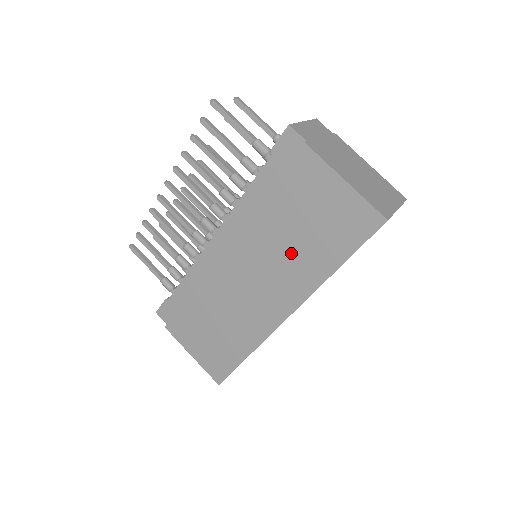
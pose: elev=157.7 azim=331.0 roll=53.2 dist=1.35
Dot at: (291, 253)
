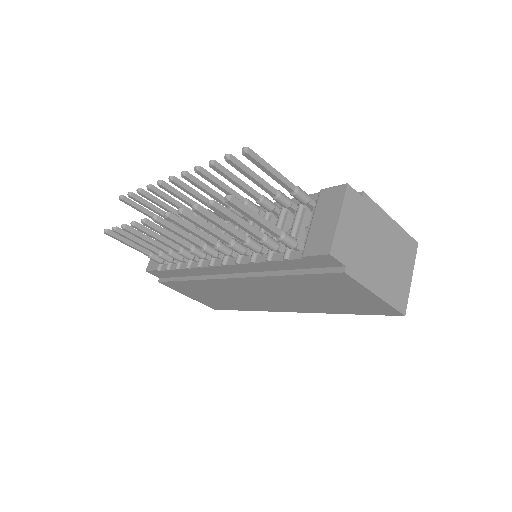
Dot at: (304, 299)
